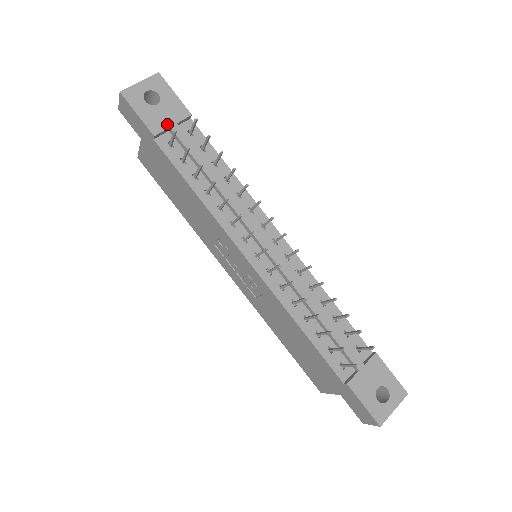
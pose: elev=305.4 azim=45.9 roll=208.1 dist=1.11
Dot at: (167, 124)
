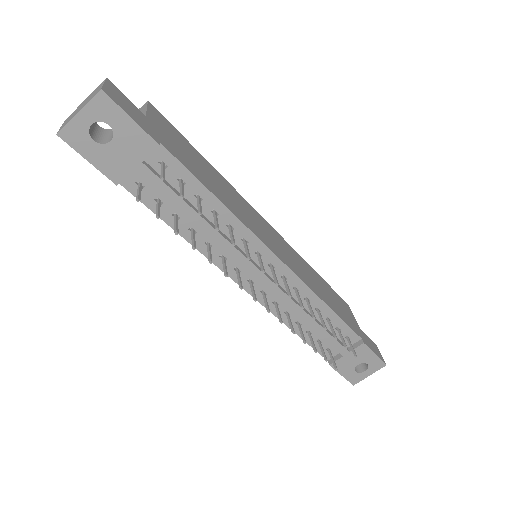
Dot at: (129, 166)
